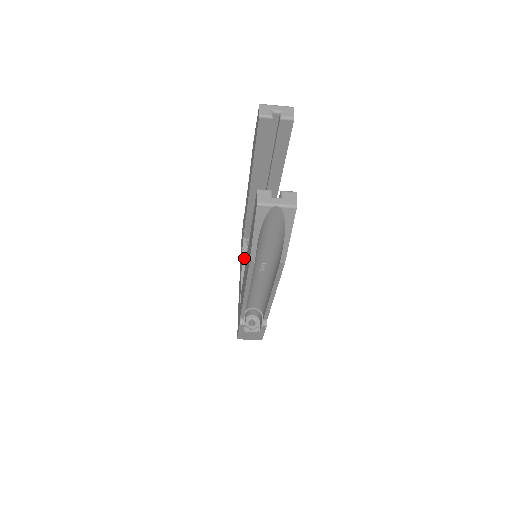
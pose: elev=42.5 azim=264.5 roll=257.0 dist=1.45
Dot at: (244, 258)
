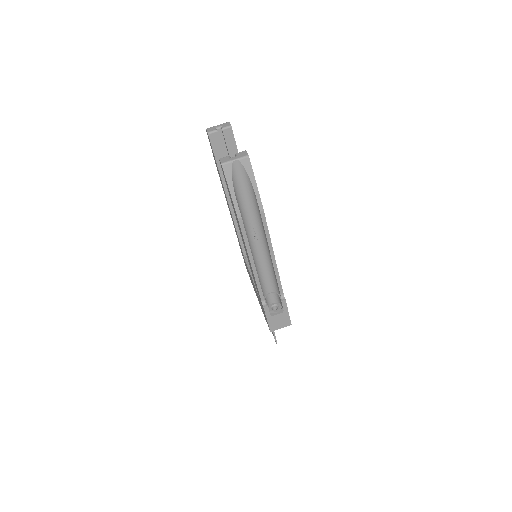
Dot at: (250, 270)
